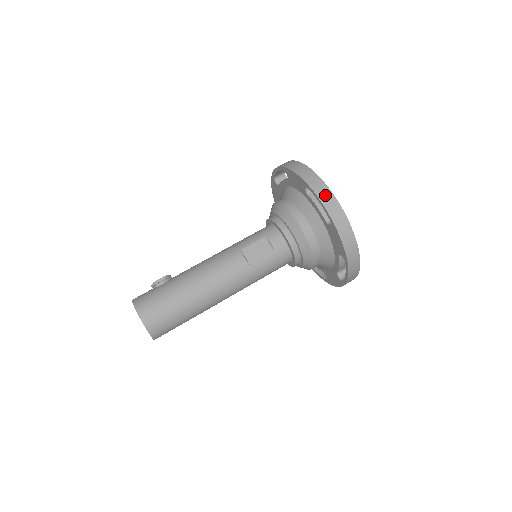
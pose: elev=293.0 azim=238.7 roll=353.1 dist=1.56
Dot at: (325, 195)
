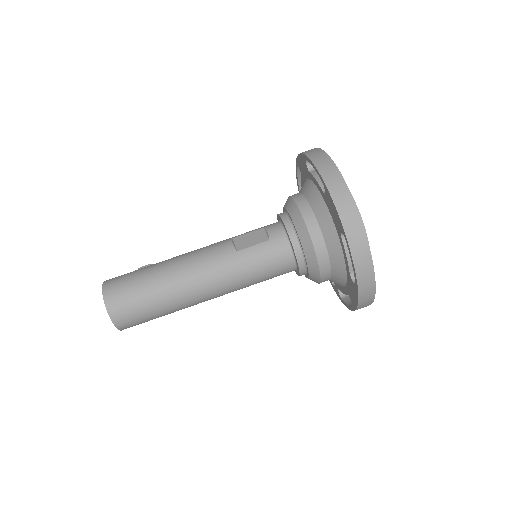
Dot at: (320, 159)
